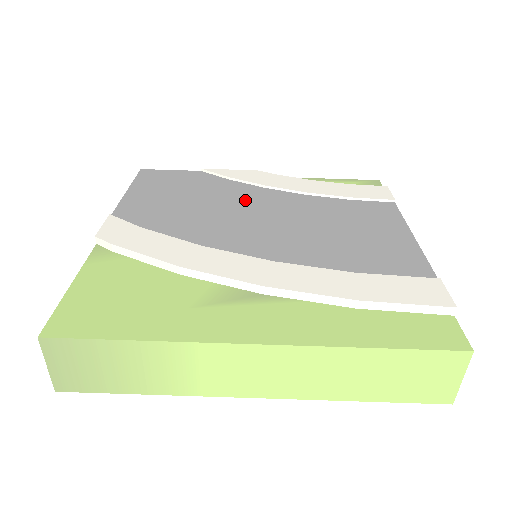
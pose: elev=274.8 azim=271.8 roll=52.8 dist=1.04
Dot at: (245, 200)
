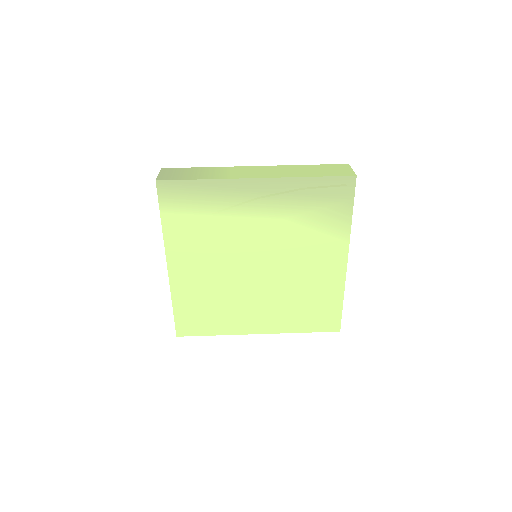
Dot at: occluded
